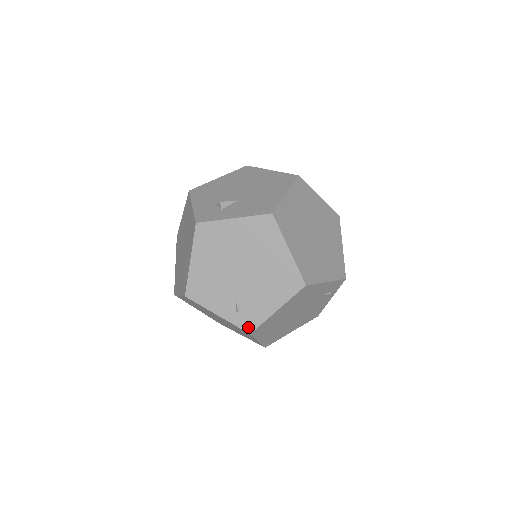
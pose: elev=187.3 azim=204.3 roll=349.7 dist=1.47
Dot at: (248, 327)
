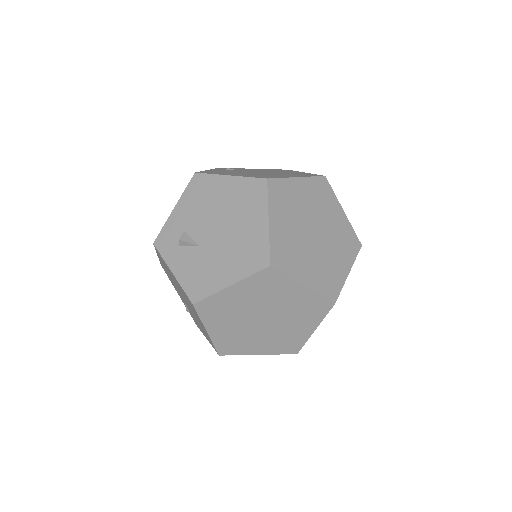
Dot at: occluded
